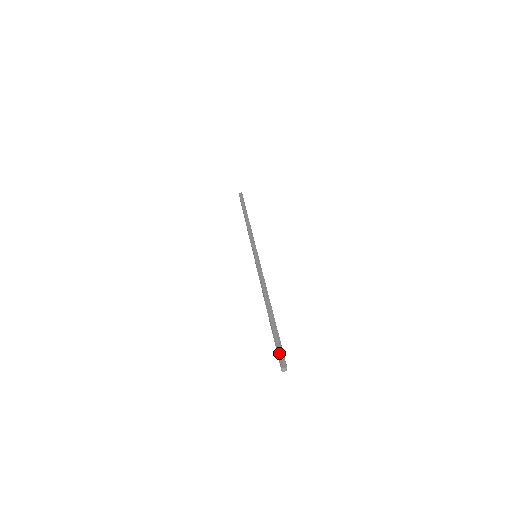
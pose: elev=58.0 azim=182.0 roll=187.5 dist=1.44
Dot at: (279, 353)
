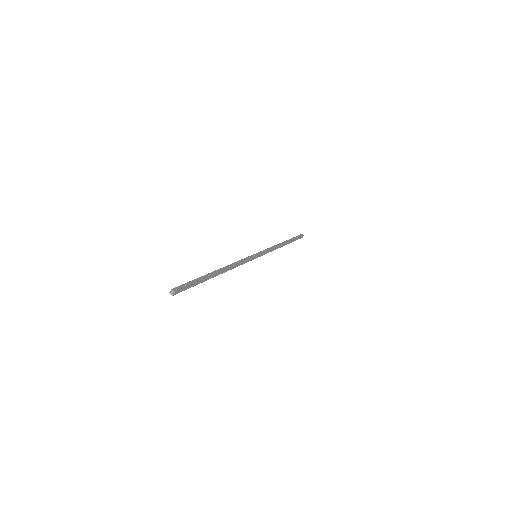
Dot at: (183, 285)
